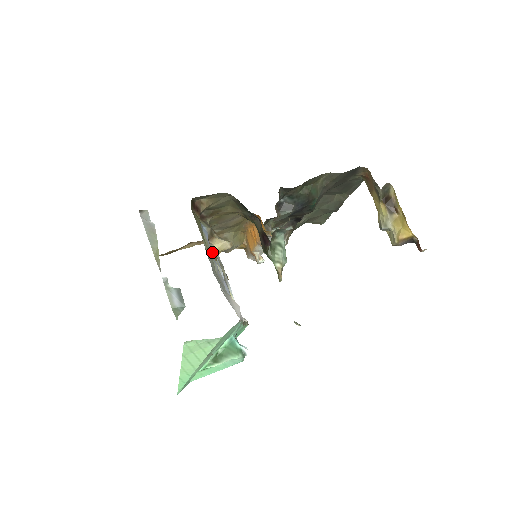
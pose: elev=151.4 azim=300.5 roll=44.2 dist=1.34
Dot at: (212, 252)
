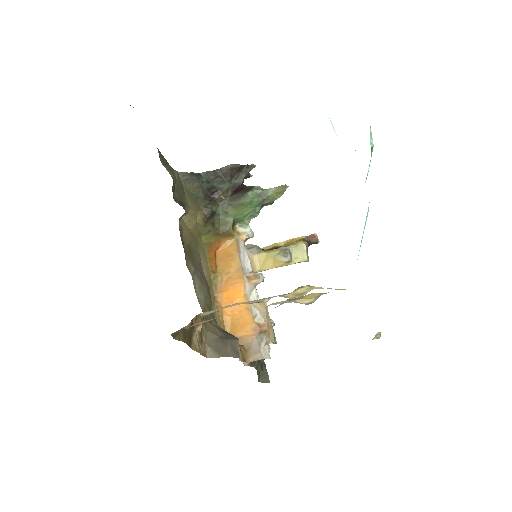
Dot at: occluded
